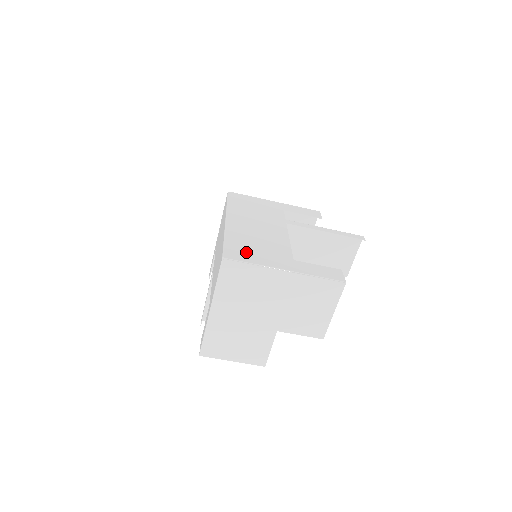
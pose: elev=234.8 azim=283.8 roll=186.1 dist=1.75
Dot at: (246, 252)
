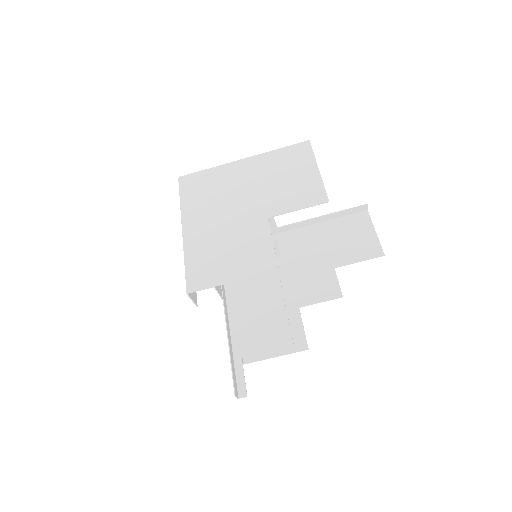
Dot at: occluded
